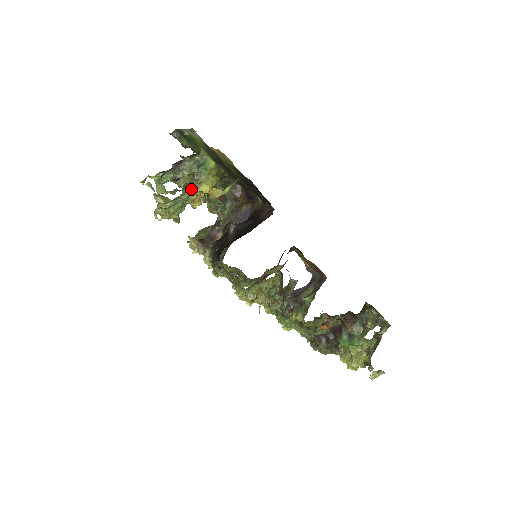
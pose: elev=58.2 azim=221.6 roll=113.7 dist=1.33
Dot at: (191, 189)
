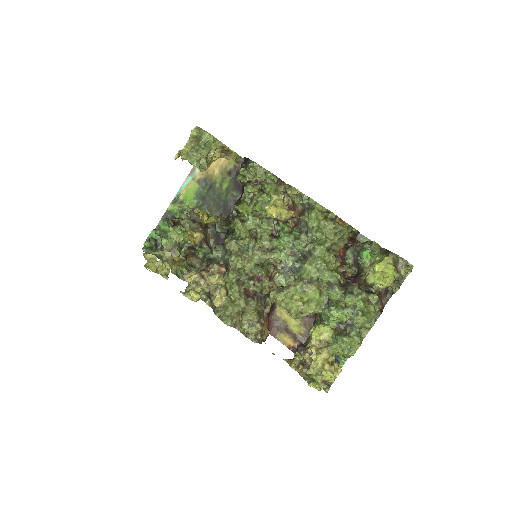
Dot at: occluded
